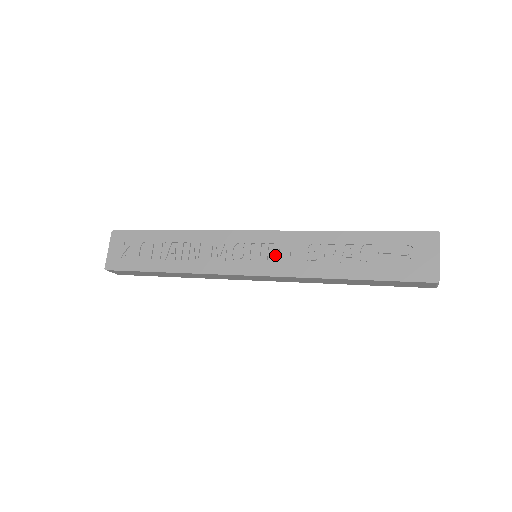
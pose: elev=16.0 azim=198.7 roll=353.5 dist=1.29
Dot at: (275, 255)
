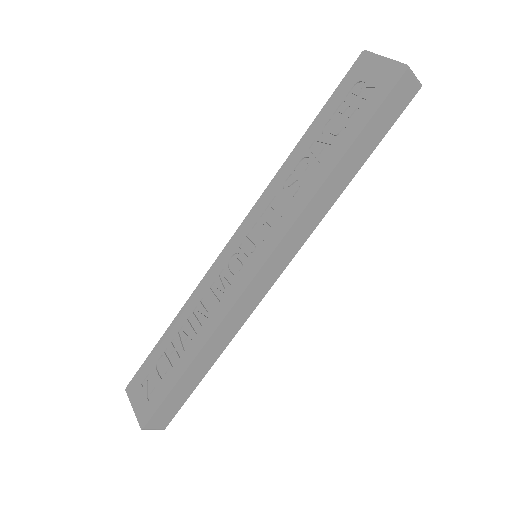
Dot at: (265, 229)
